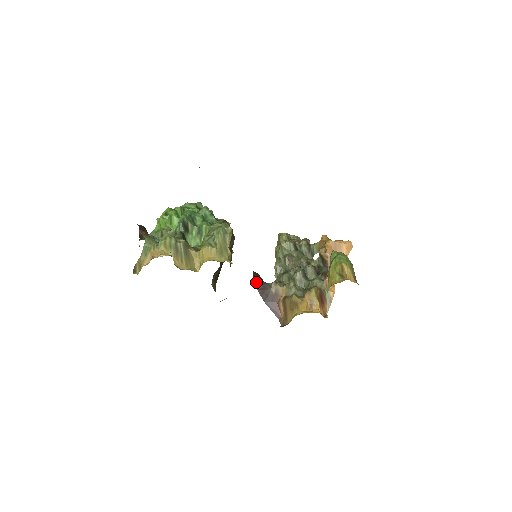
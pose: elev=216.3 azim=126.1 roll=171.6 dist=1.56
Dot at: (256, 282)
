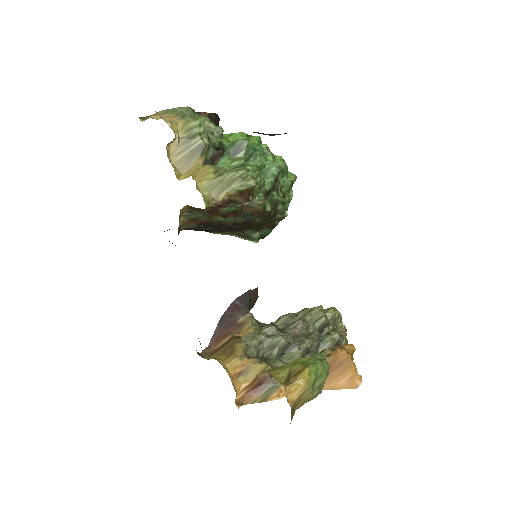
Dot at: (243, 296)
